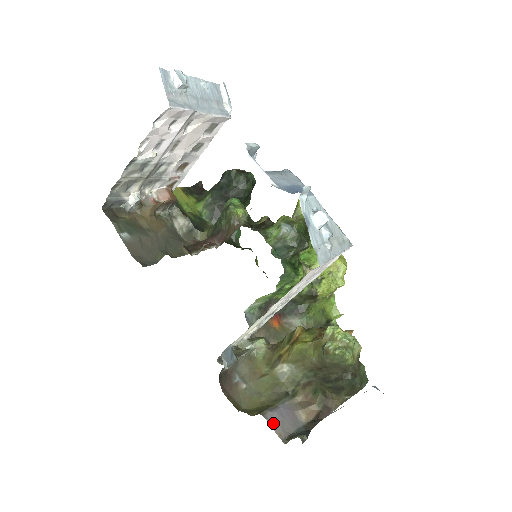
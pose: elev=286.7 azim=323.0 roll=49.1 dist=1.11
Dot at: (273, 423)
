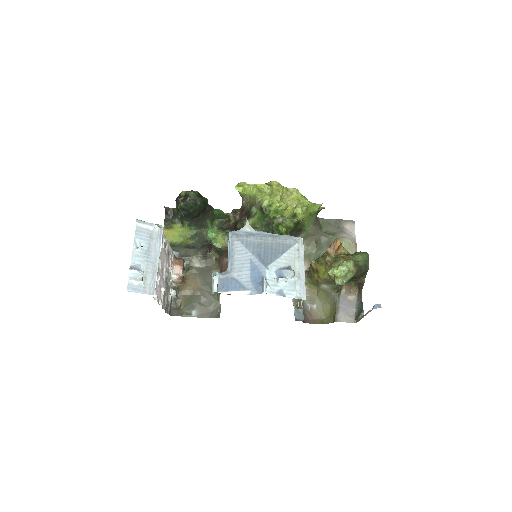
Dot at: (344, 320)
